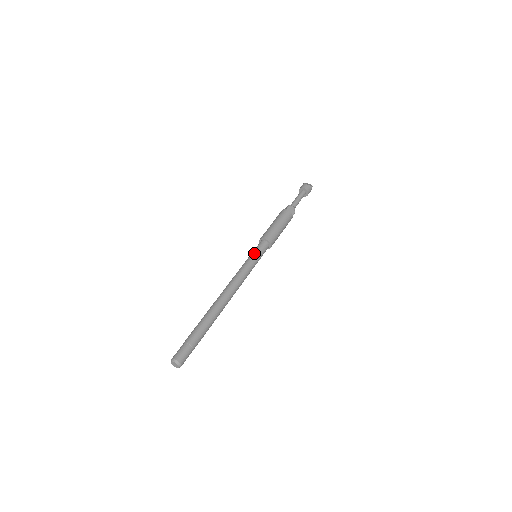
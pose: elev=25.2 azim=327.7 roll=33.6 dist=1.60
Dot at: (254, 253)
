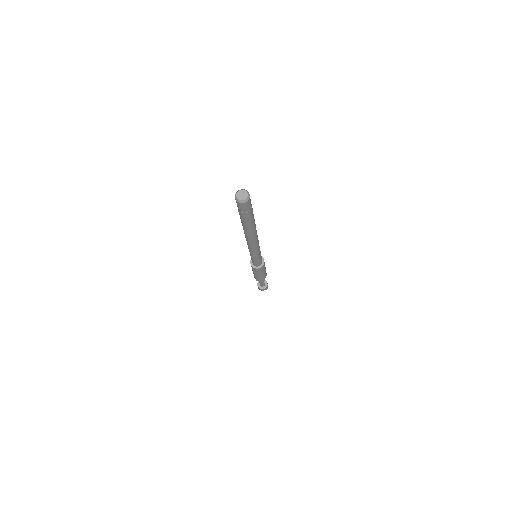
Dot at: occluded
